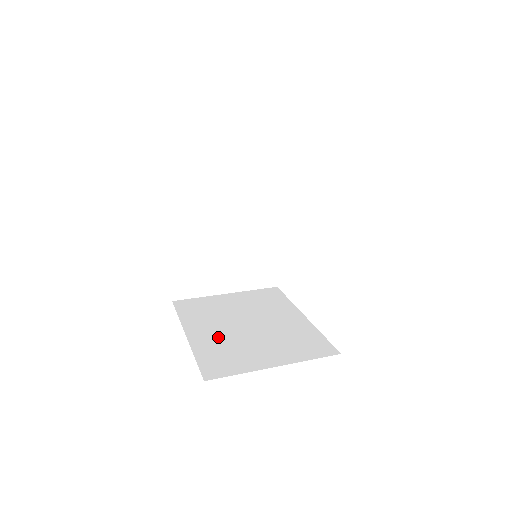
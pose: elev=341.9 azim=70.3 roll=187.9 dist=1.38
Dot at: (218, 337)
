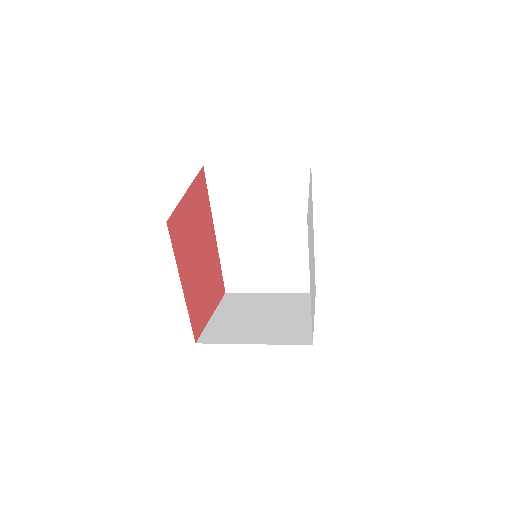
Dot at: (232, 319)
